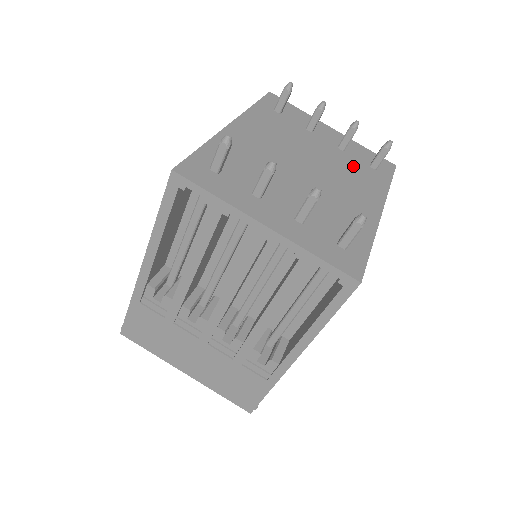
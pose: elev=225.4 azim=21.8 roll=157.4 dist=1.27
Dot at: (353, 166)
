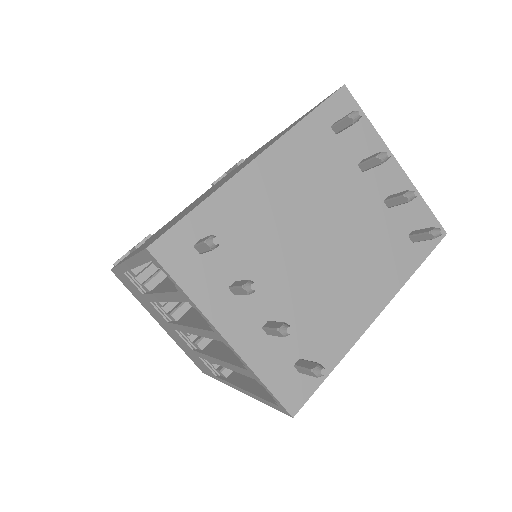
Dot at: (386, 236)
